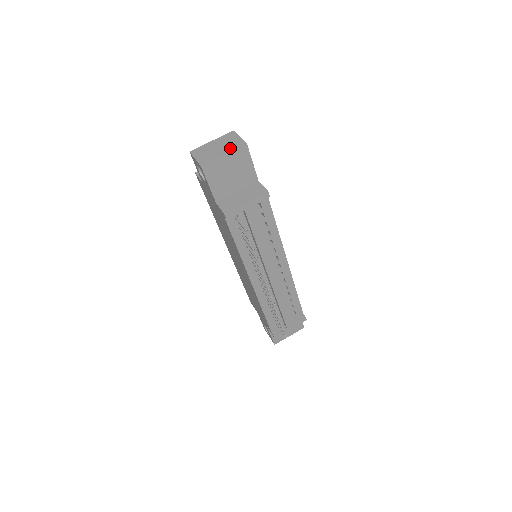
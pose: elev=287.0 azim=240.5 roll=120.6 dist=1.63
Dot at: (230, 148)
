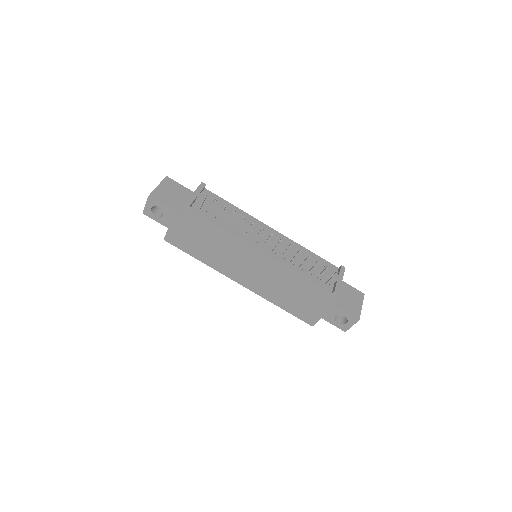
Dot at: occluded
